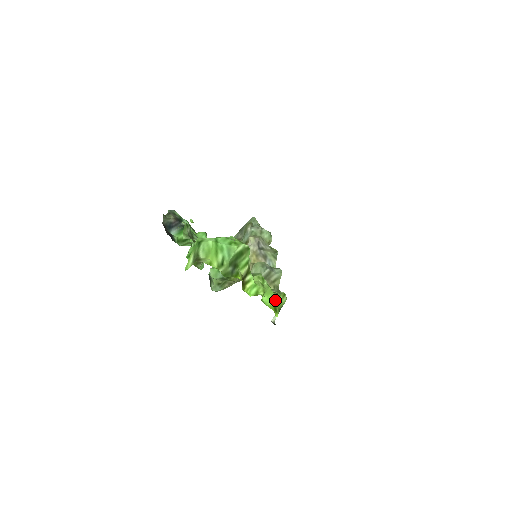
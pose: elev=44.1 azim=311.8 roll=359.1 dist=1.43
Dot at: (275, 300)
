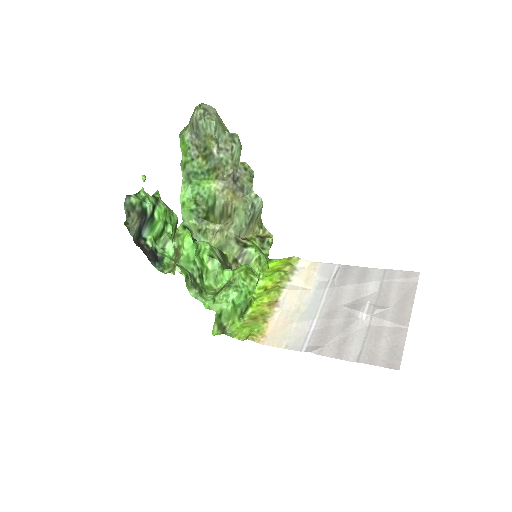
Dot at: occluded
